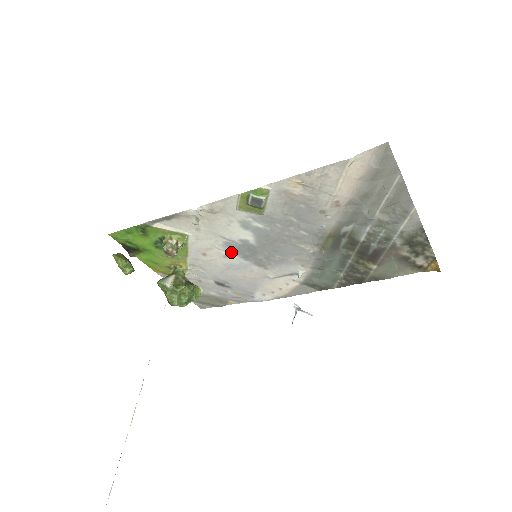
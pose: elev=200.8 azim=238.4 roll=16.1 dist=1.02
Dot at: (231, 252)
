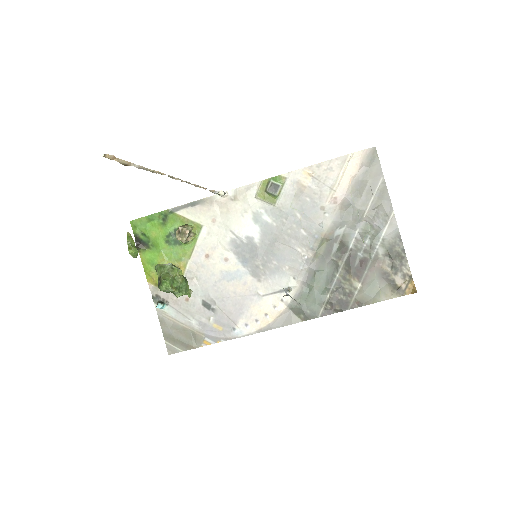
Dot at: (233, 254)
